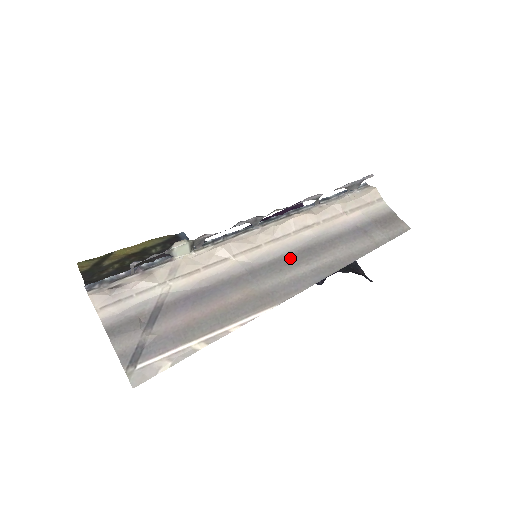
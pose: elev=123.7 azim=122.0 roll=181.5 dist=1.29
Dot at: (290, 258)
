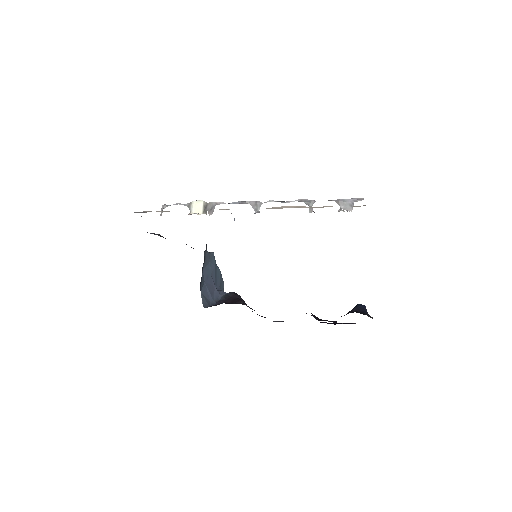
Dot at: occluded
